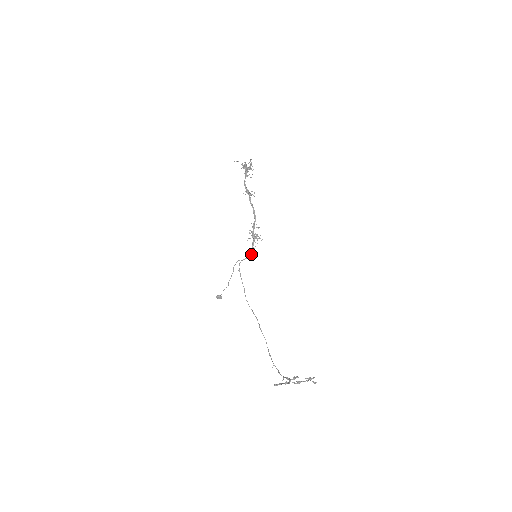
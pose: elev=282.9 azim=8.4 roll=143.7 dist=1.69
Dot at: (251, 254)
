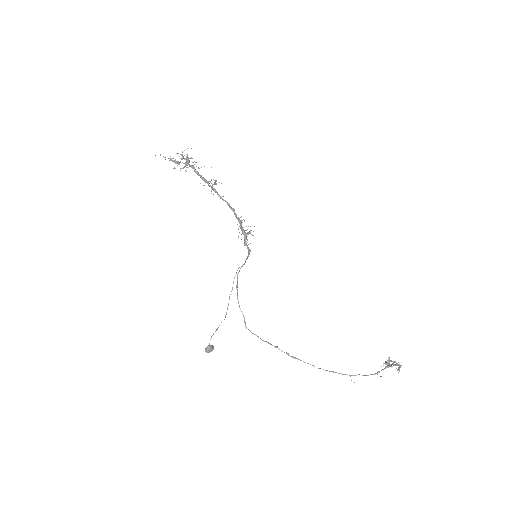
Dot at: (247, 256)
